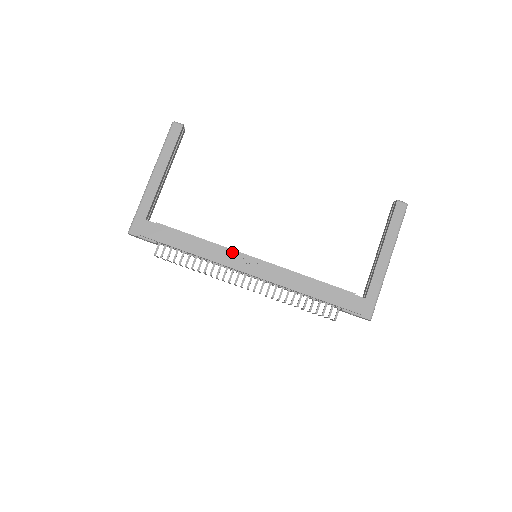
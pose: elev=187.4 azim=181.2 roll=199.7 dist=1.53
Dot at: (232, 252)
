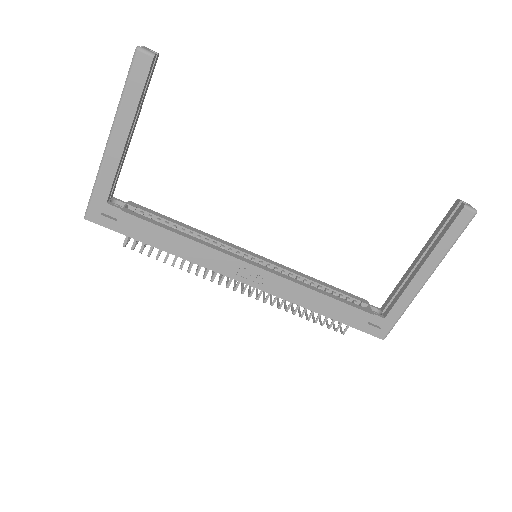
Dot at: (224, 256)
